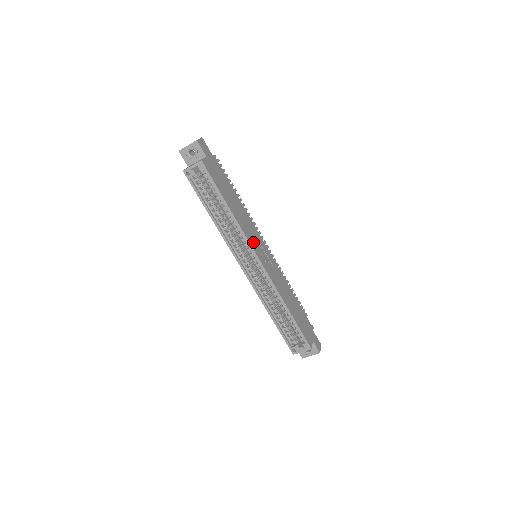
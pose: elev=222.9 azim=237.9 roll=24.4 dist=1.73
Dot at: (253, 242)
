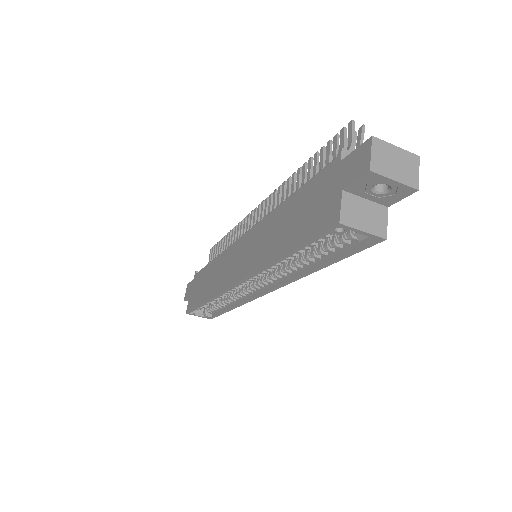
Dot at: occluded
